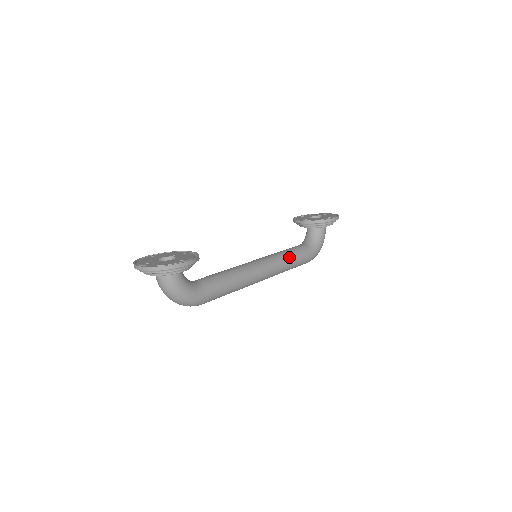
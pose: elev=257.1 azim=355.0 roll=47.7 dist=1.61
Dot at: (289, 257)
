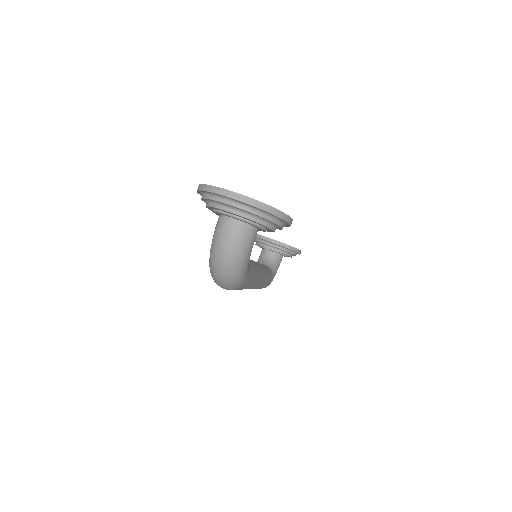
Dot at: (268, 273)
